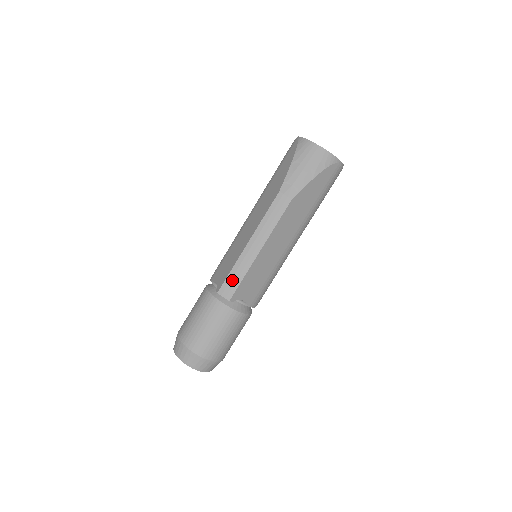
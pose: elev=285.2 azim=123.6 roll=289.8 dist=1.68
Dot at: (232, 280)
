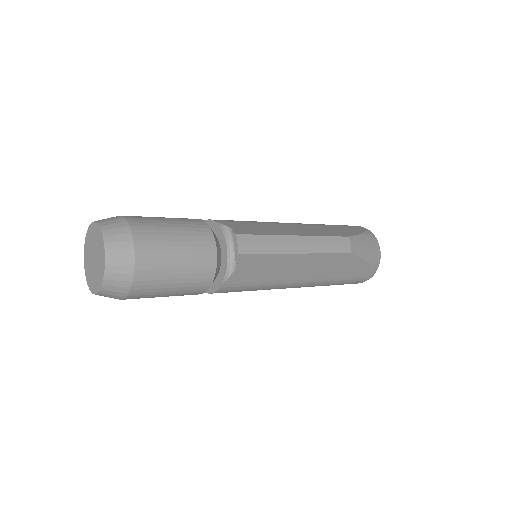
Dot at: (259, 242)
